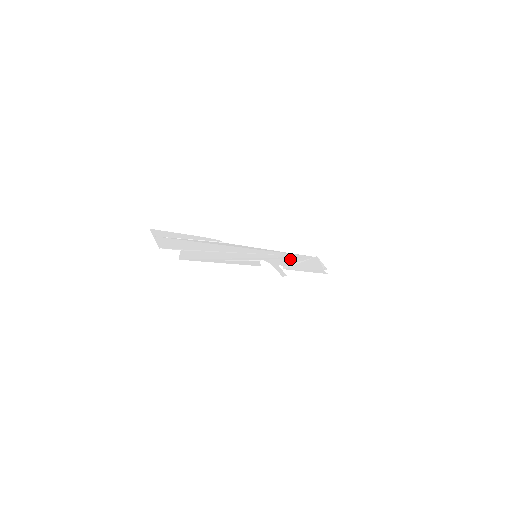
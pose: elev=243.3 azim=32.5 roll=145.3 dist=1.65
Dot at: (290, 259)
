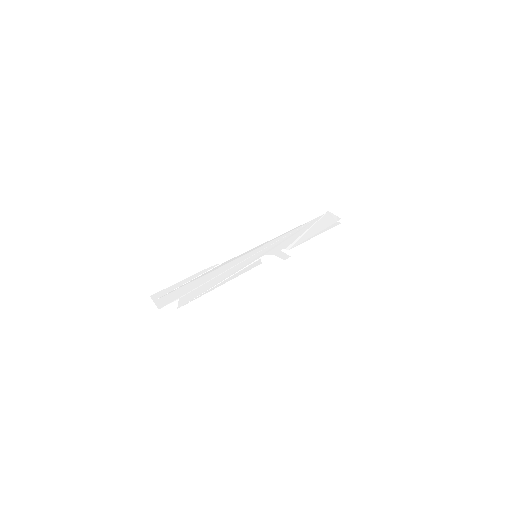
Dot at: (295, 235)
